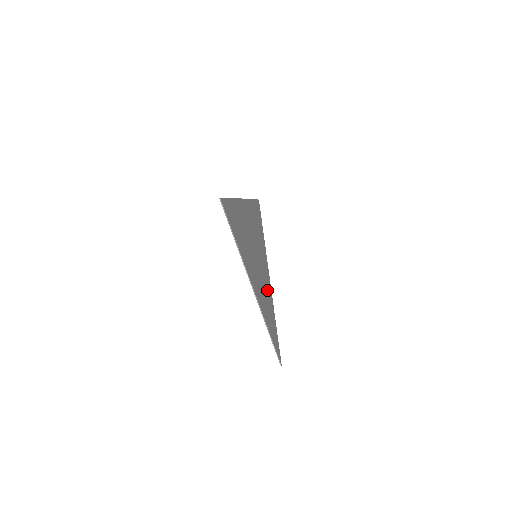
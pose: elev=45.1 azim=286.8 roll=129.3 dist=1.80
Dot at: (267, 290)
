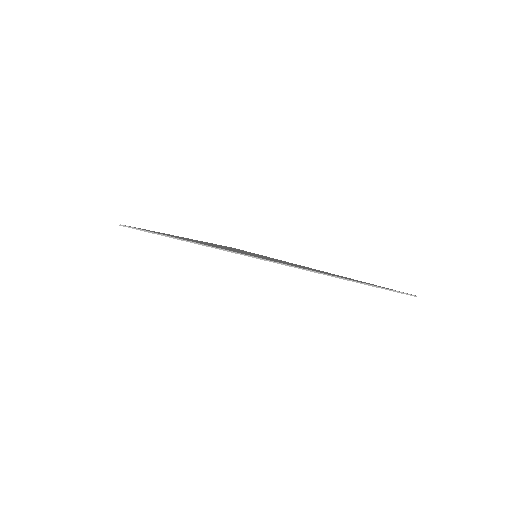
Dot at: occluded
